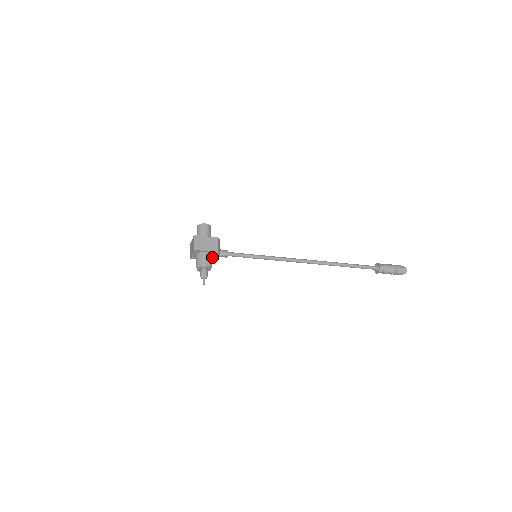
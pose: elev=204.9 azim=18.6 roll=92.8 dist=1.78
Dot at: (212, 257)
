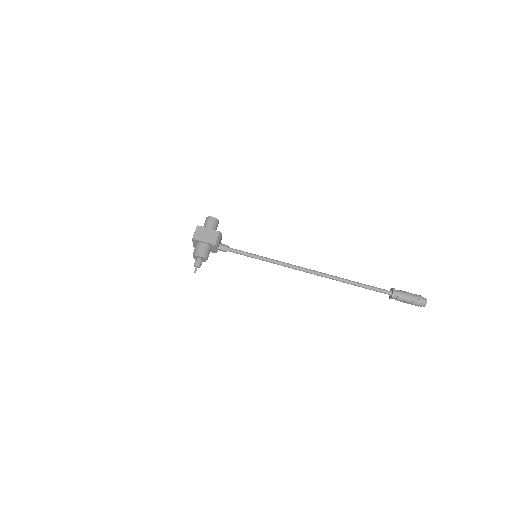
Dot at: (212, 249)
